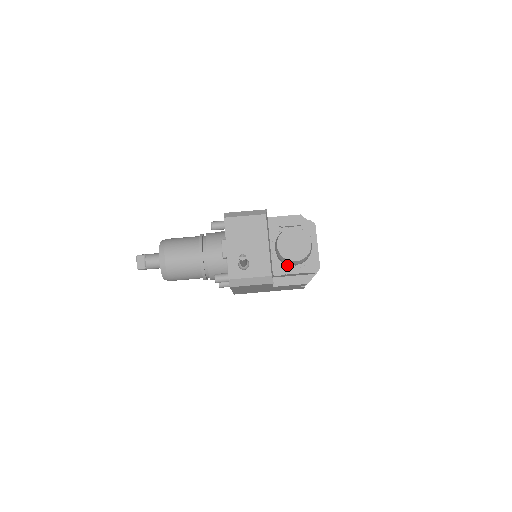
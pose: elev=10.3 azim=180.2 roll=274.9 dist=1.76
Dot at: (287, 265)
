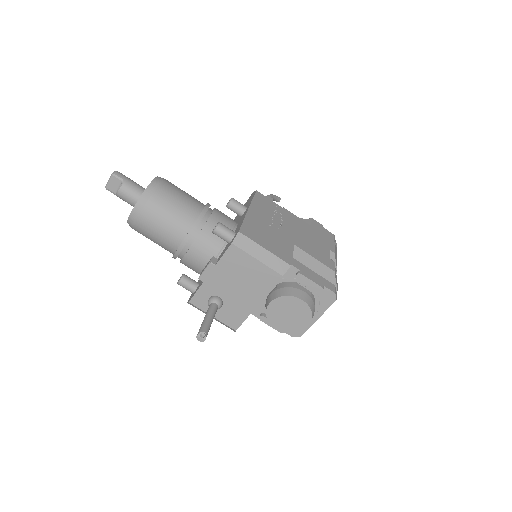
Dot at: occluded
